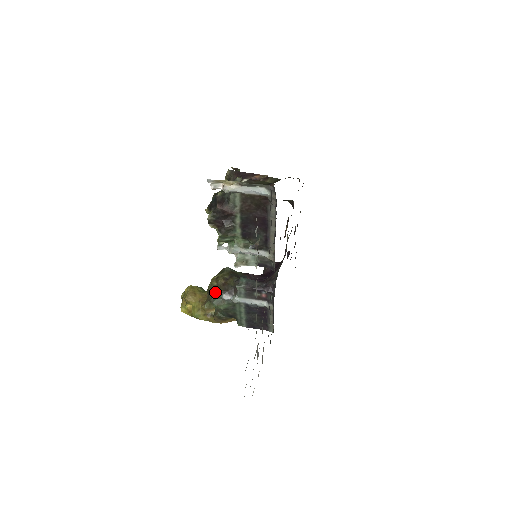
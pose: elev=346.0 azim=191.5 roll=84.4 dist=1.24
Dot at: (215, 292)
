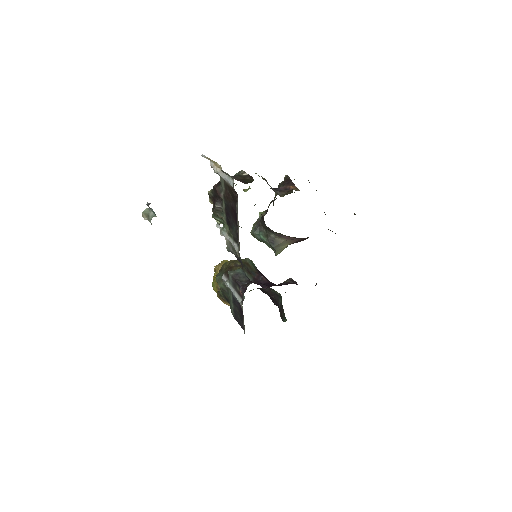
Dot at: (223, 270)
